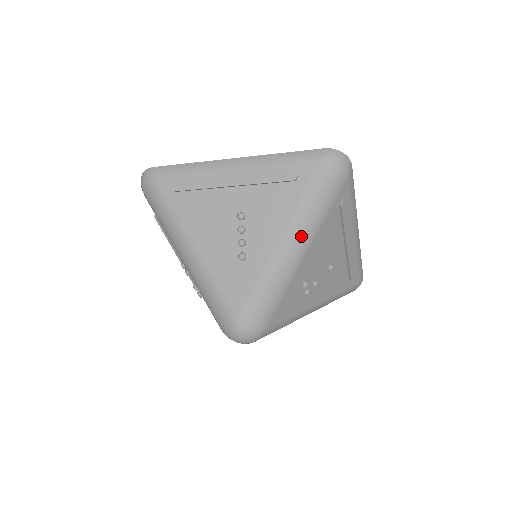
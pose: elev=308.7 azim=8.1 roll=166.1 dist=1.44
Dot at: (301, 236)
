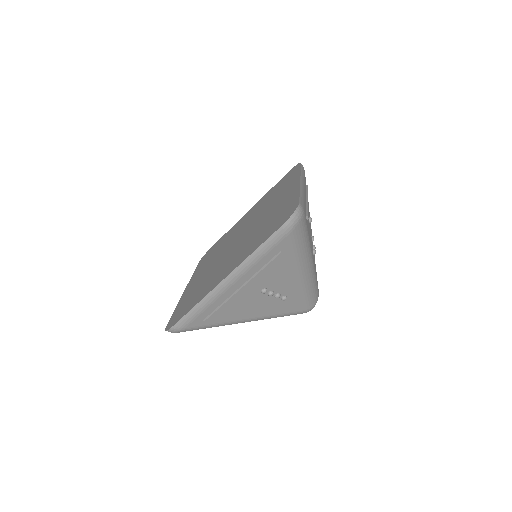
Dot at: (307, 261)
